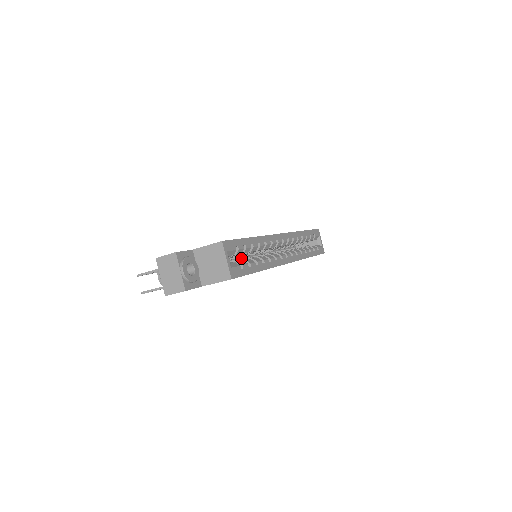
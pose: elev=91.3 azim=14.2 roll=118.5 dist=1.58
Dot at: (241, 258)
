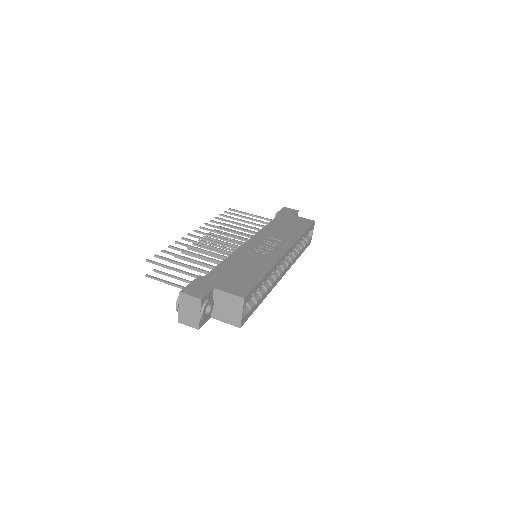
Dot at: occluded
